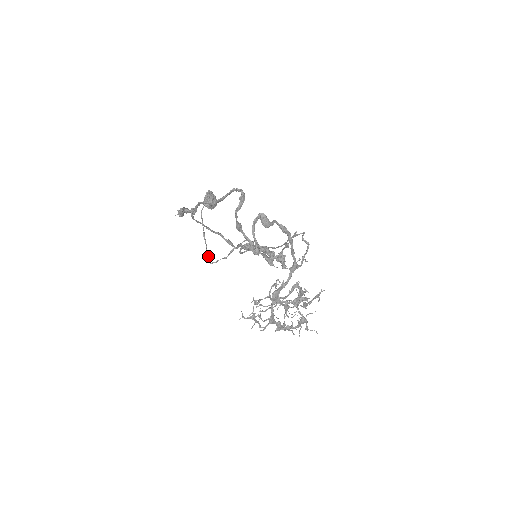
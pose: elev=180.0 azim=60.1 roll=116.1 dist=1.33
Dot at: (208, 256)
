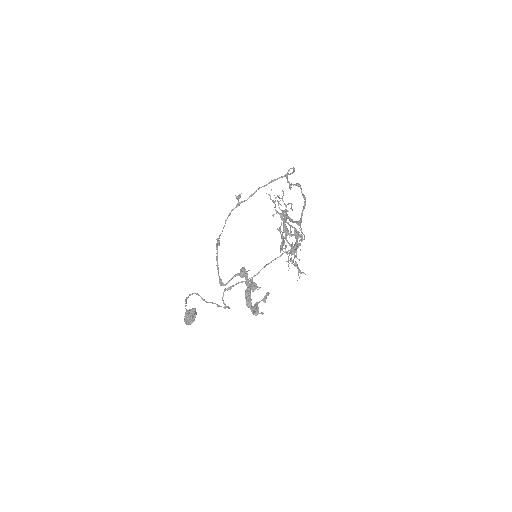
Dot at: (188, 297)
